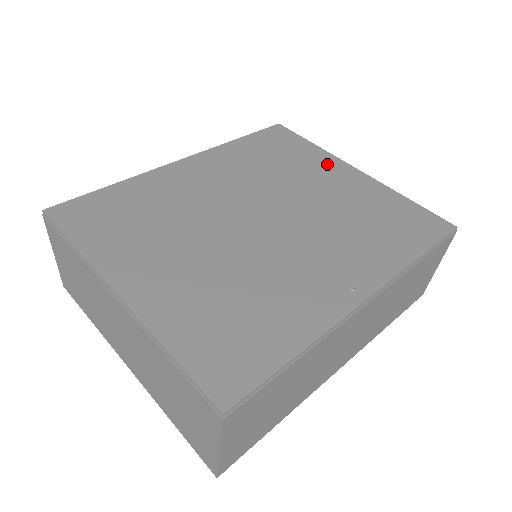
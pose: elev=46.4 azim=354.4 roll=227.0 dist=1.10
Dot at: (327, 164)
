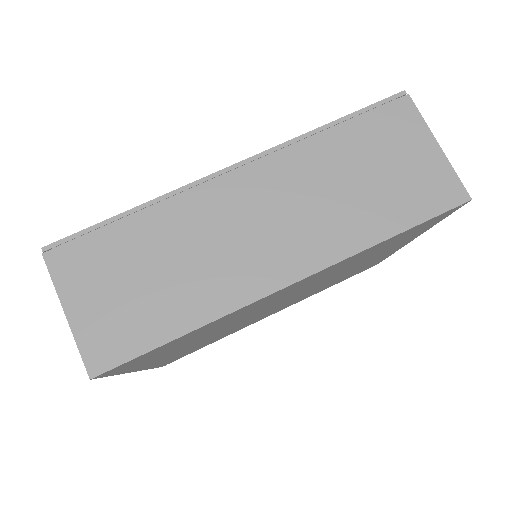
Dot at: occluded
